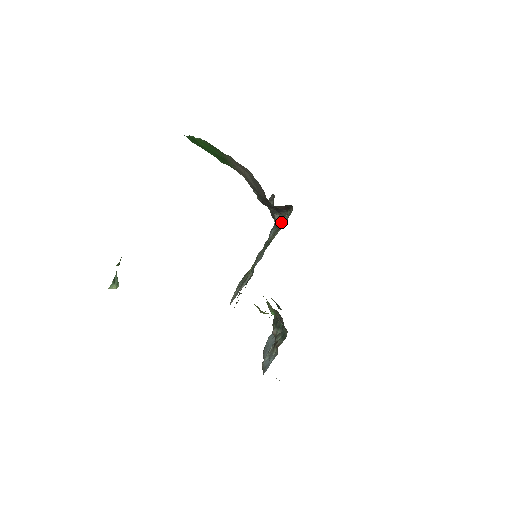
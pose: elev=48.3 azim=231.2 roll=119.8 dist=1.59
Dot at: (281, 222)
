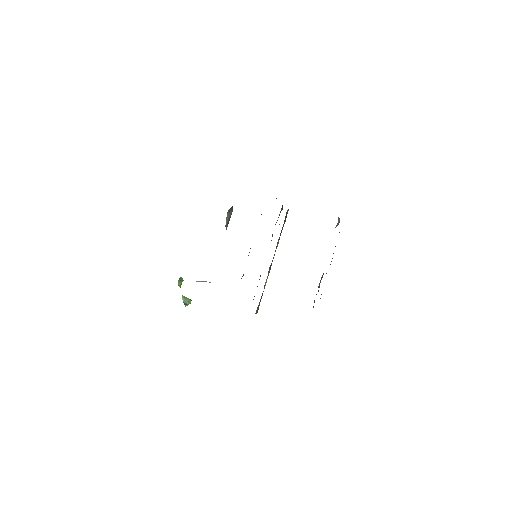
Dot at: occluded
